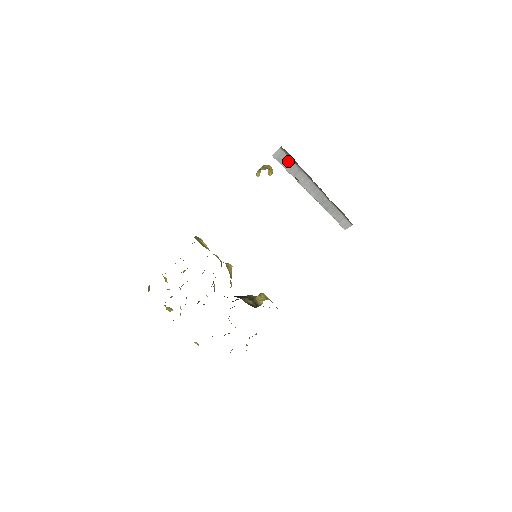
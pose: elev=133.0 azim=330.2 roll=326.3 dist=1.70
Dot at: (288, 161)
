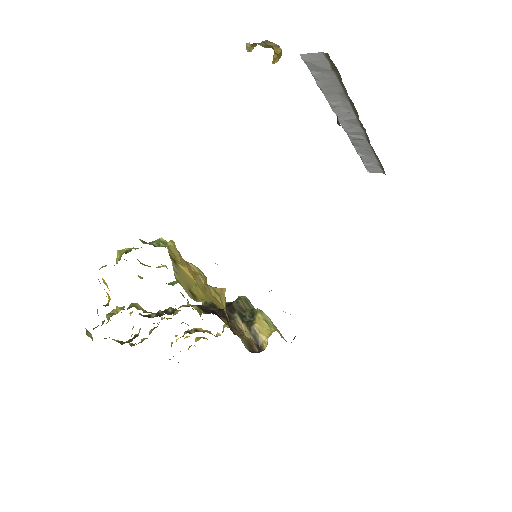
Dot at: (328, 74)
